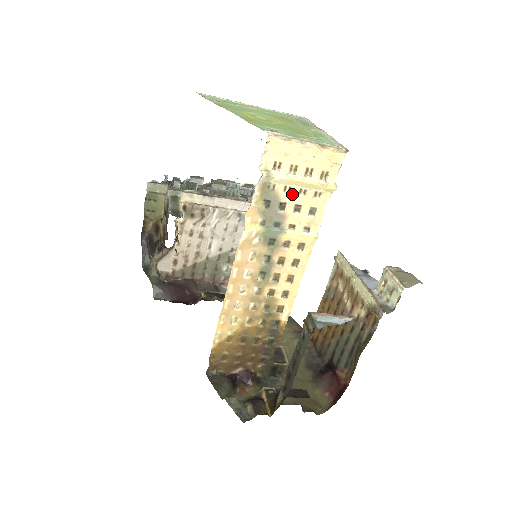
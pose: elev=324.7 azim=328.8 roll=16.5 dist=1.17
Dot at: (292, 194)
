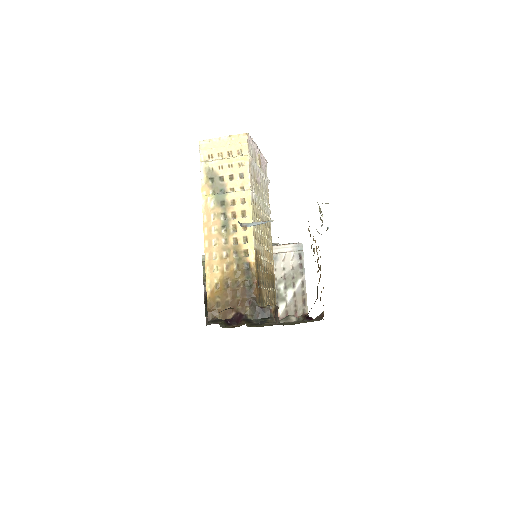
Dot at: (225, 169)
